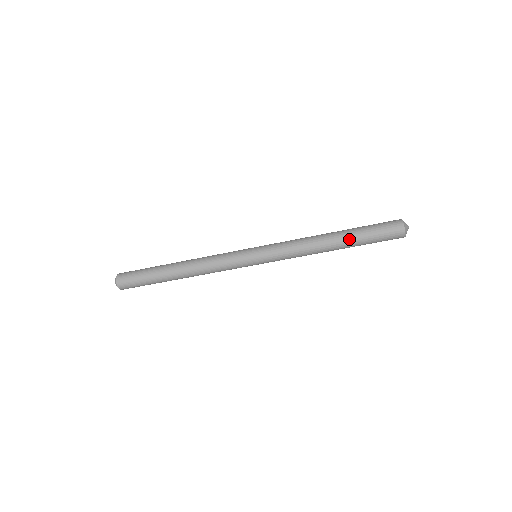
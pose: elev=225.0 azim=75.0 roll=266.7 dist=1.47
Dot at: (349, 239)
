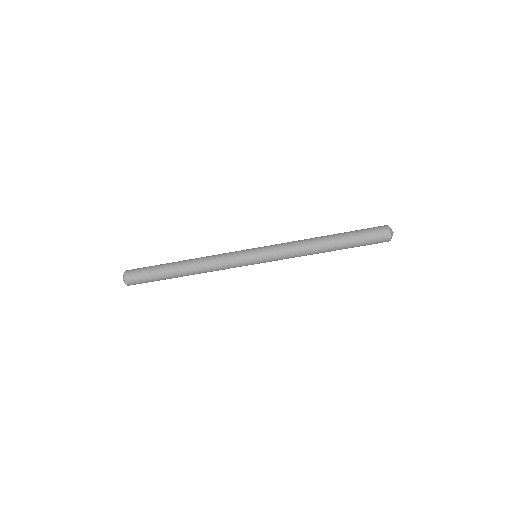
Dot at: (341, 244)
